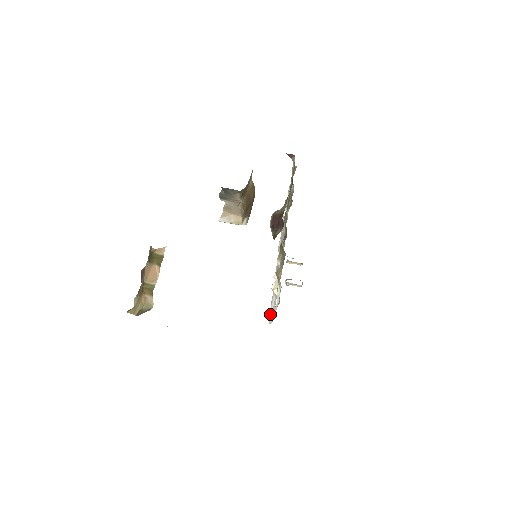
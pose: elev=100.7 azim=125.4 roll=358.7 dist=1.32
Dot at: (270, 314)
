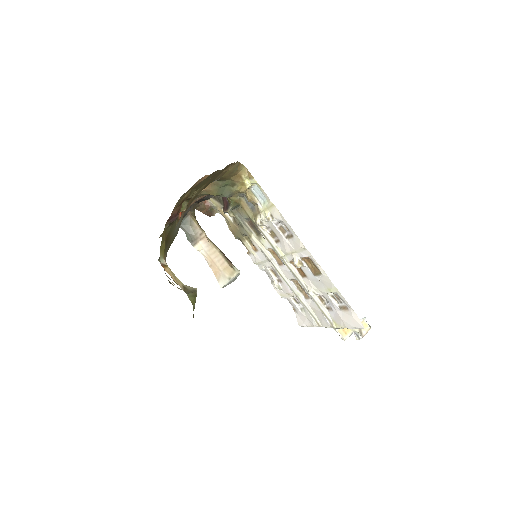
Dot at: (354, 324)
